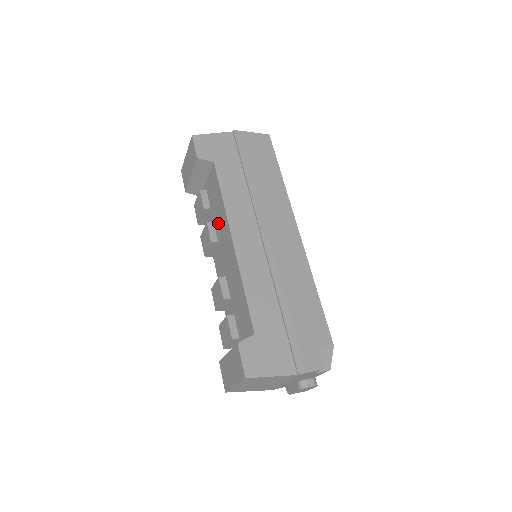
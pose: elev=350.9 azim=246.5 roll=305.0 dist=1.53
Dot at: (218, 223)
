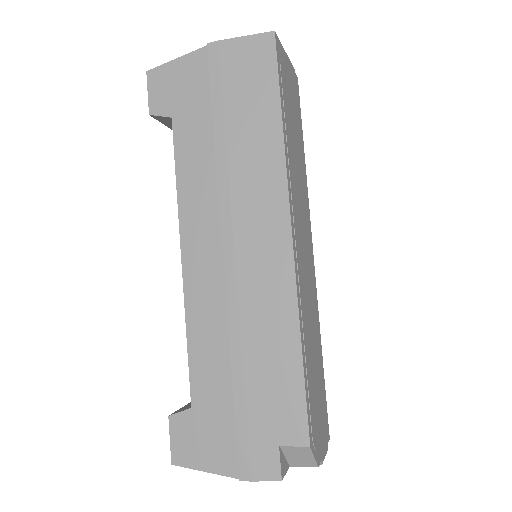
Dot at: occluded
